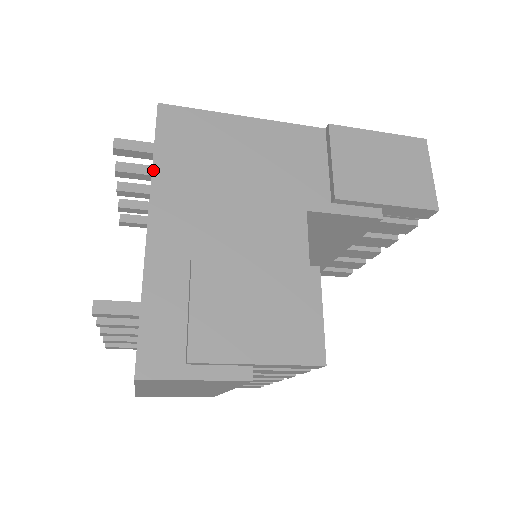
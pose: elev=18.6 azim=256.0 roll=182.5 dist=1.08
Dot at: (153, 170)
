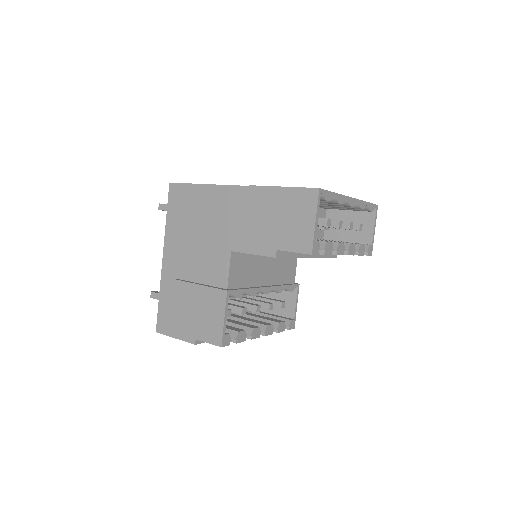
Dot at: (166, 227)
